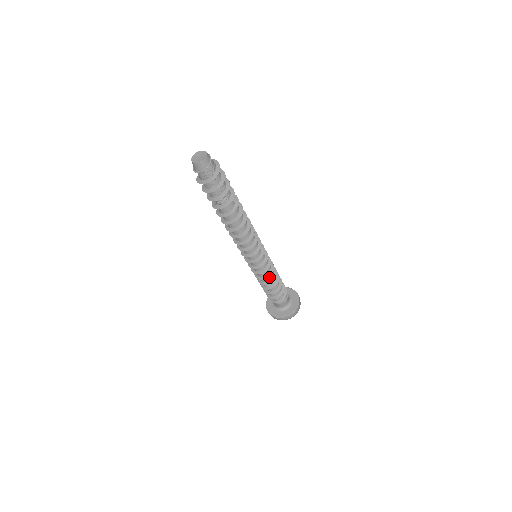
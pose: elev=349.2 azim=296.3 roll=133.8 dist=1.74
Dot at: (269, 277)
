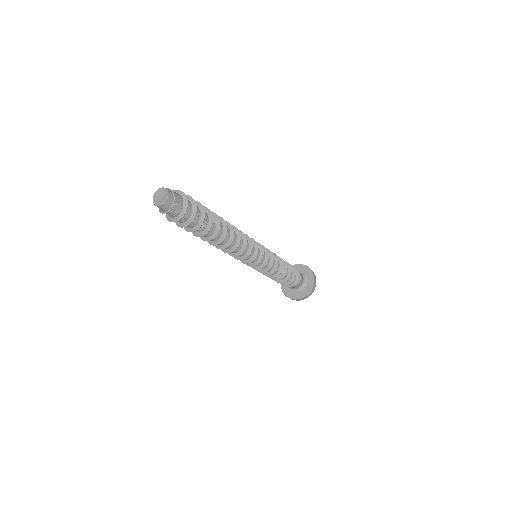
Dot at: occluded
